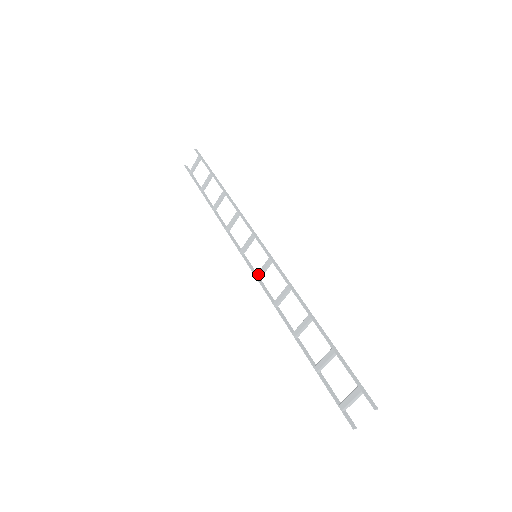
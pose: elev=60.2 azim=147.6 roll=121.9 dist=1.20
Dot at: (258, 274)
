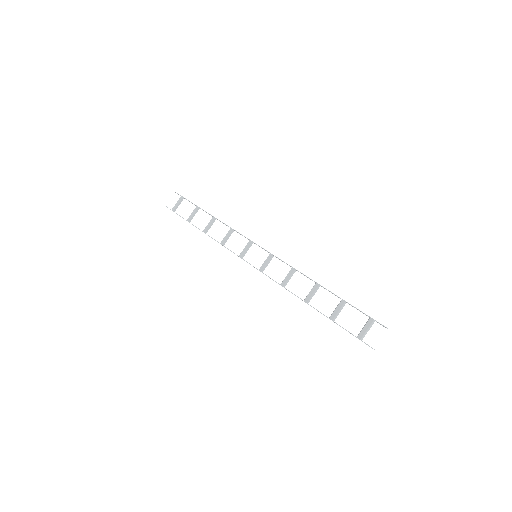
Dot at: (261, 268)
